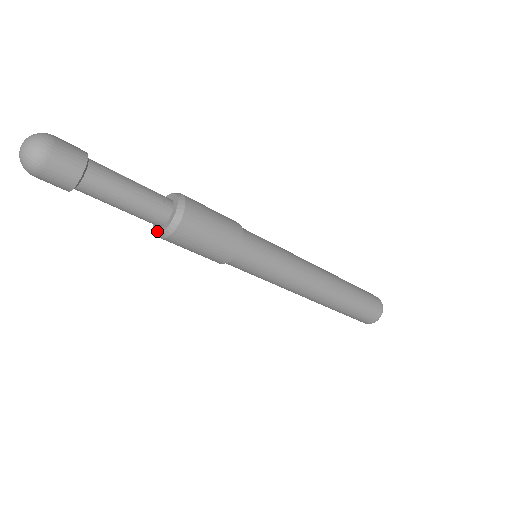
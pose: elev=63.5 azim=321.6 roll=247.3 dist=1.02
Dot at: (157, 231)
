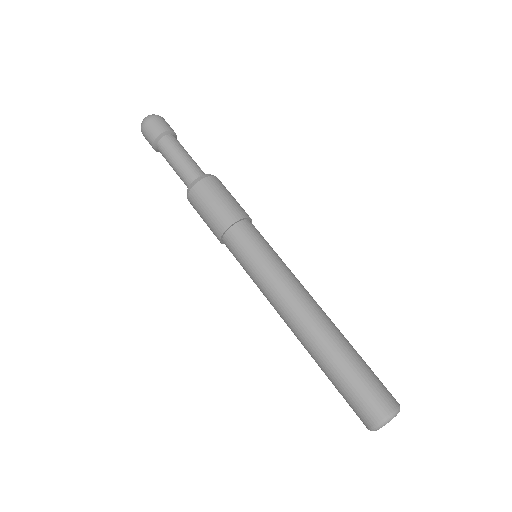
Dot at: (188, 190)
